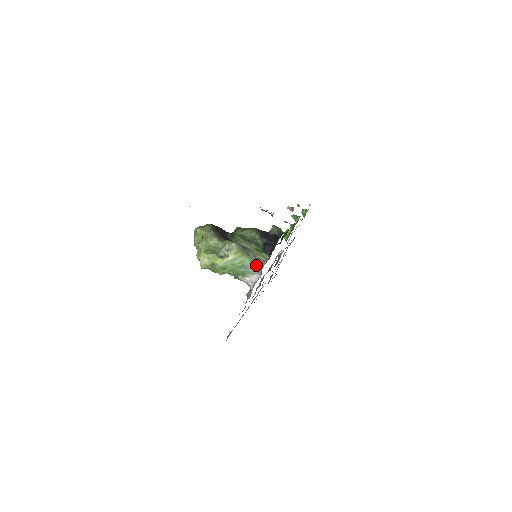
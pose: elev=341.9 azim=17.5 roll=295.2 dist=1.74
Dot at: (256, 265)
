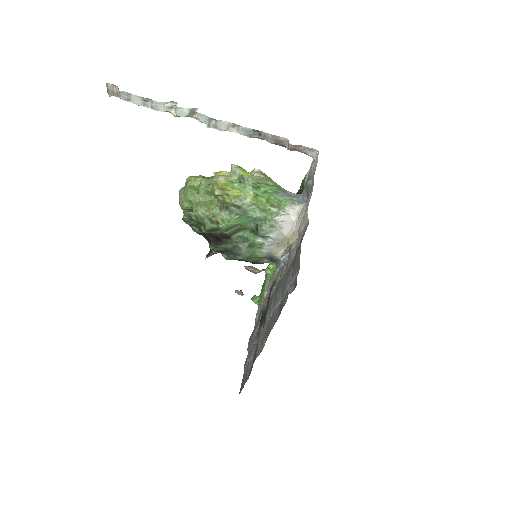
Dot at: (293, 194)
